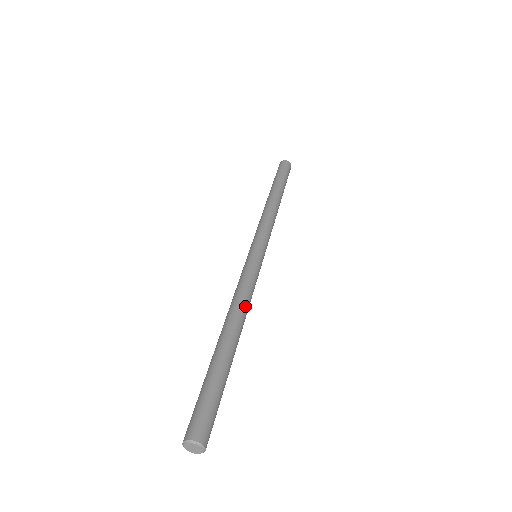
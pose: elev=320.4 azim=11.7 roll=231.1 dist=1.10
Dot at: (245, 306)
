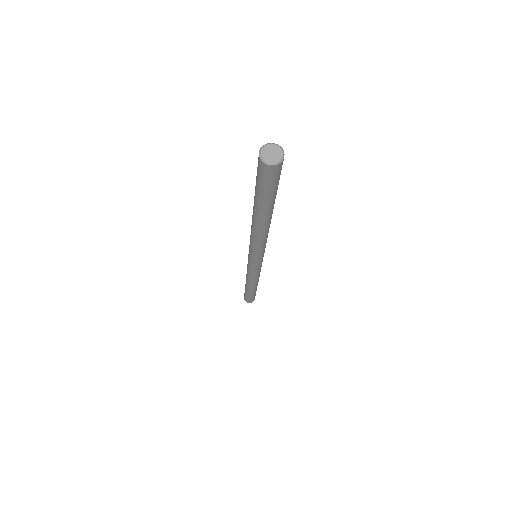
Dot at: occluded
